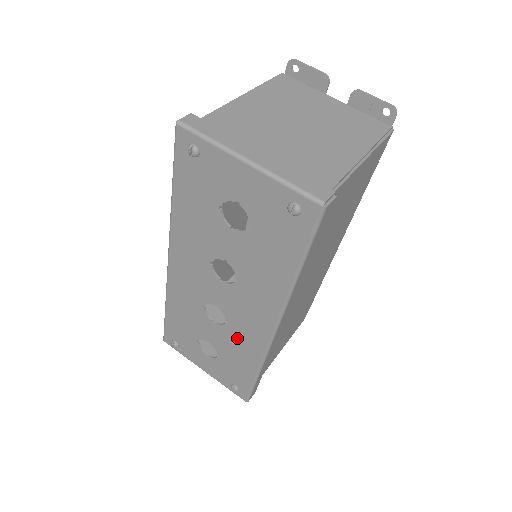
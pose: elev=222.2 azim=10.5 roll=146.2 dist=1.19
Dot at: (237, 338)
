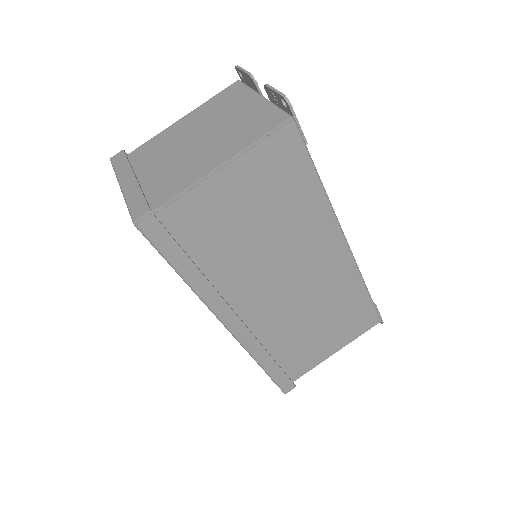
Dot at: occluded
